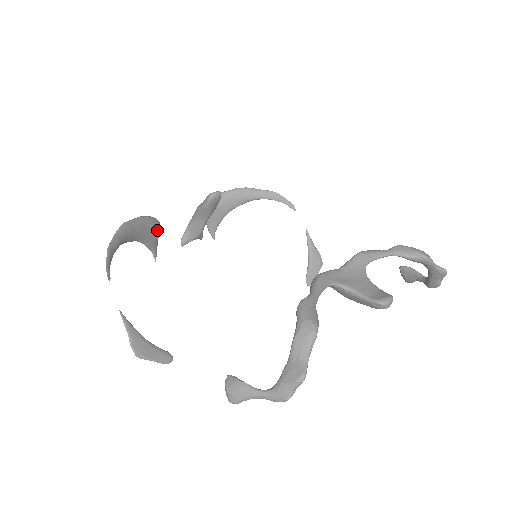
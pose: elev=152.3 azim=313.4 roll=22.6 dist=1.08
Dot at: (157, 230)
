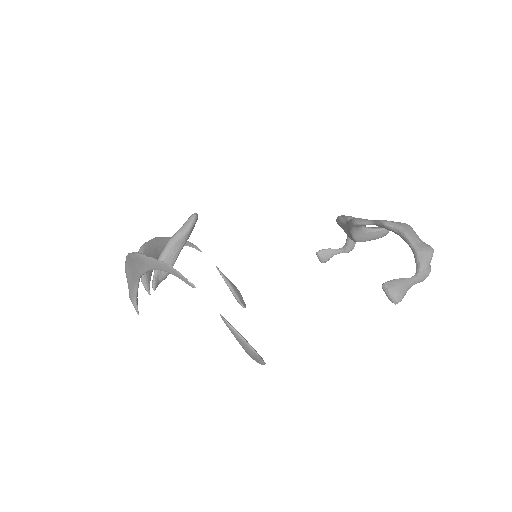
Dot at: occluded
